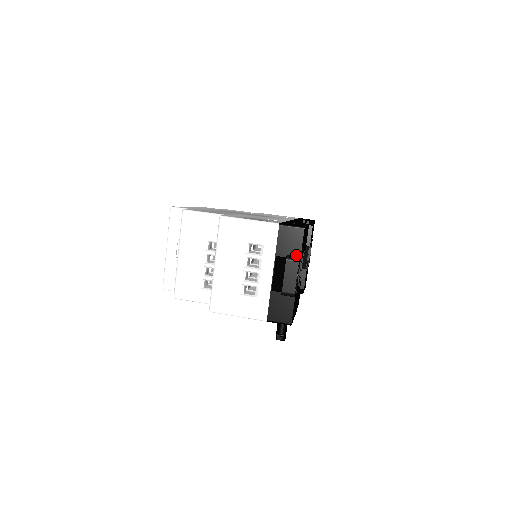
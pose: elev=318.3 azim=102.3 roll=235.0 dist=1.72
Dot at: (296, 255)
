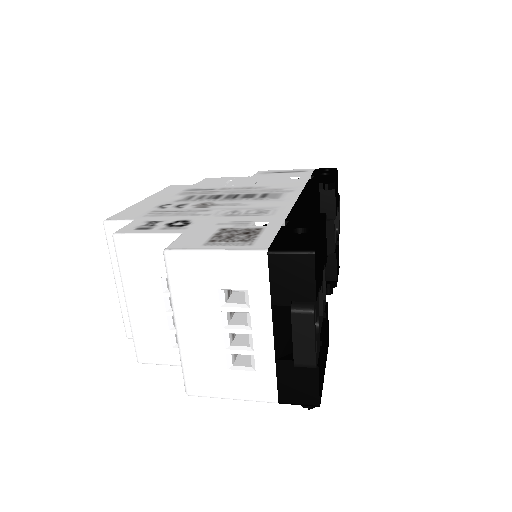
Dot at: (307, 300)
